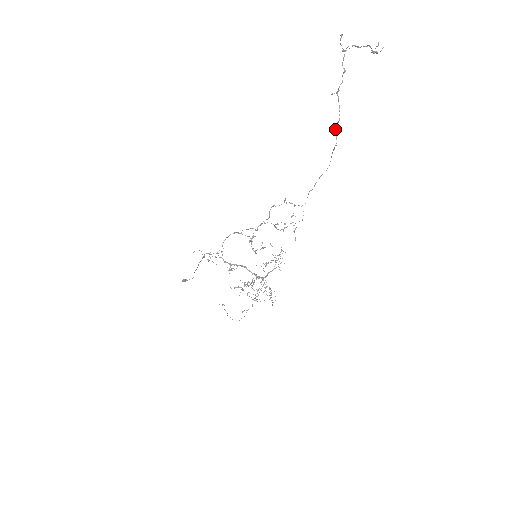
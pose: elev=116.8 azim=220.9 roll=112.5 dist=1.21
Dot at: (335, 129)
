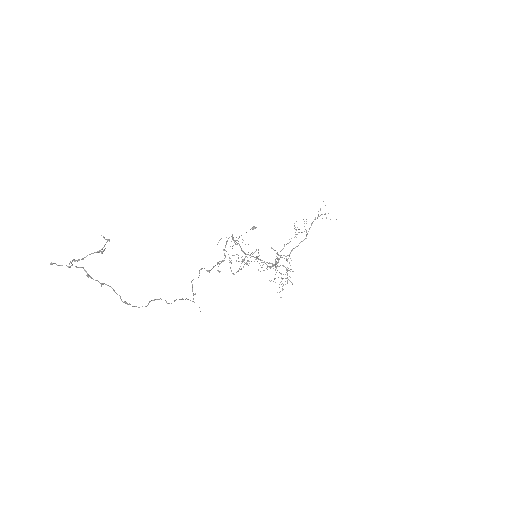
Dot at: (129, 304)
